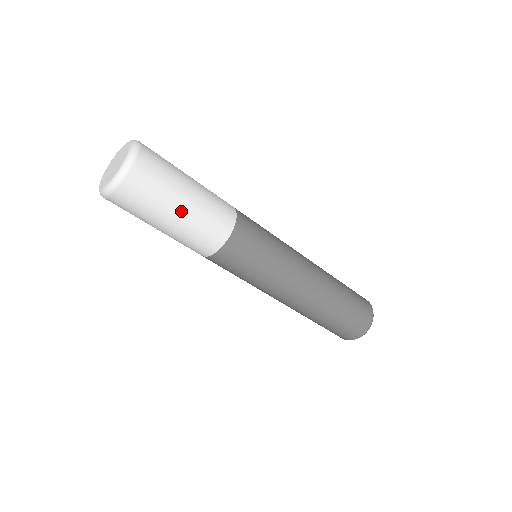
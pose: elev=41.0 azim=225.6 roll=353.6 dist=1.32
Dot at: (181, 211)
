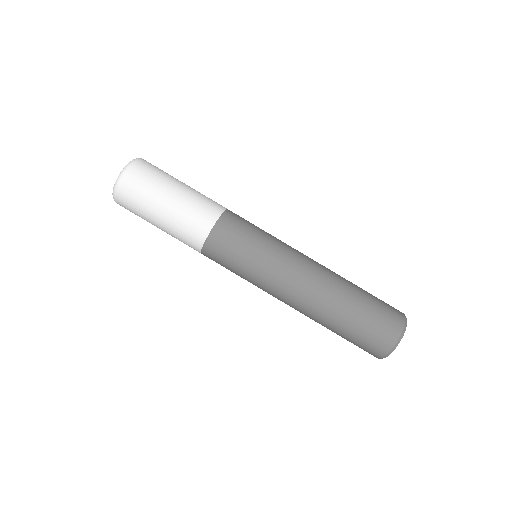
Dot at: (166, 207)
